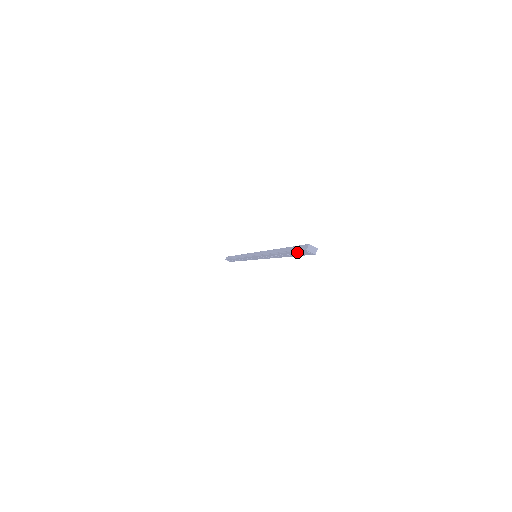
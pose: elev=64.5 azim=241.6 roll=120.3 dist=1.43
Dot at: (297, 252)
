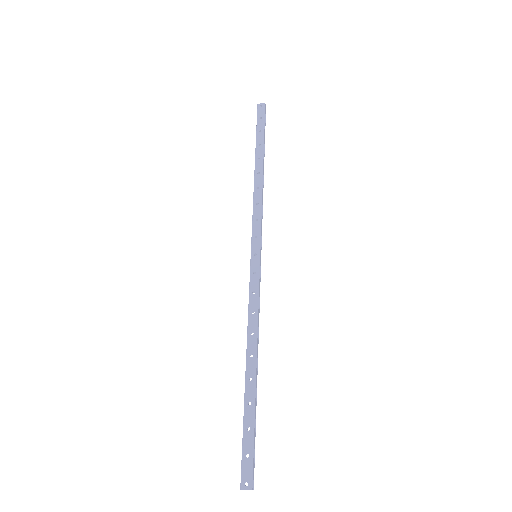
Dot at: (246, 448)
